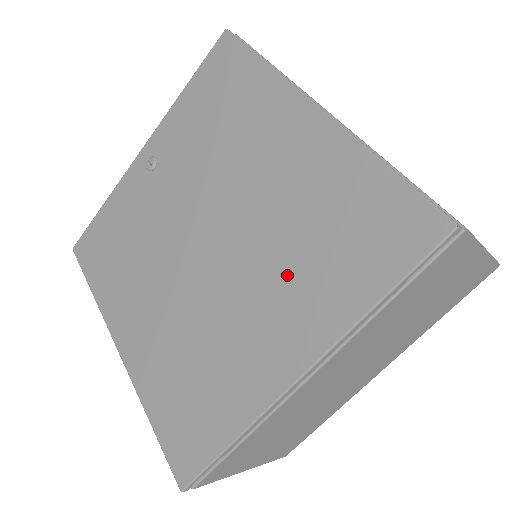
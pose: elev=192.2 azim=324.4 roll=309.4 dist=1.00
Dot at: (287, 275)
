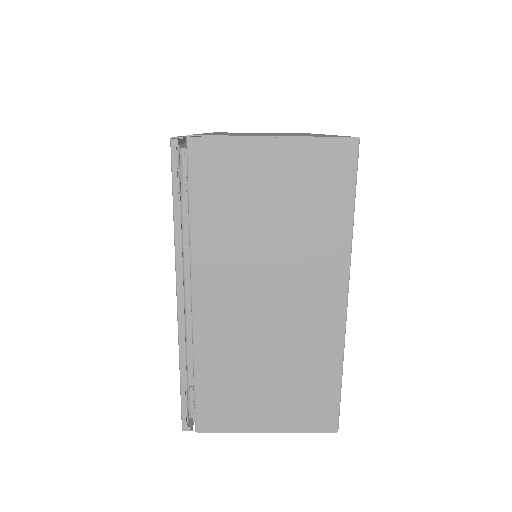
Dot at: occluded
